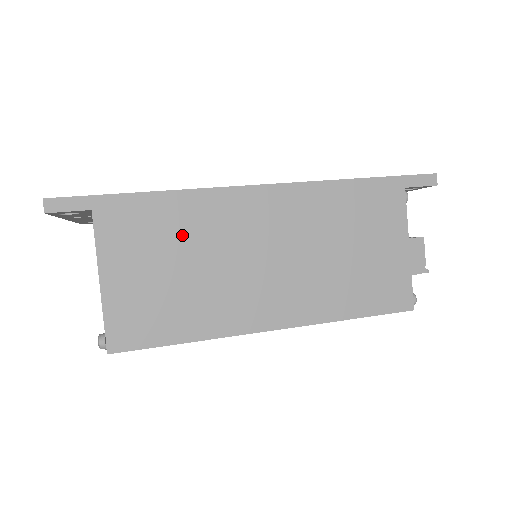
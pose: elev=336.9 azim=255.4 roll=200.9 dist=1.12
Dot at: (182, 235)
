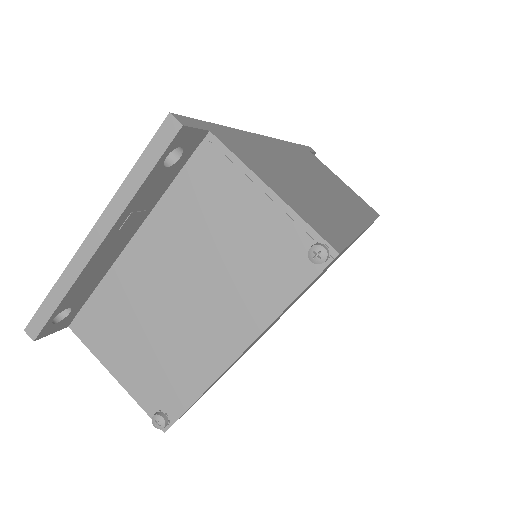
Dot at: (271, 160)
